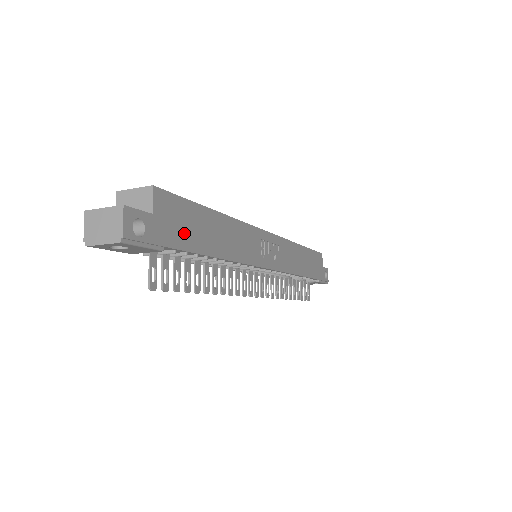
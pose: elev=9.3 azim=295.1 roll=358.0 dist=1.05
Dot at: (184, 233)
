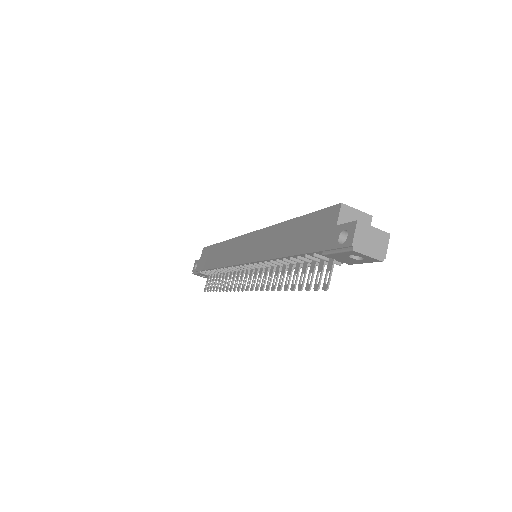
Dot at: occluded
